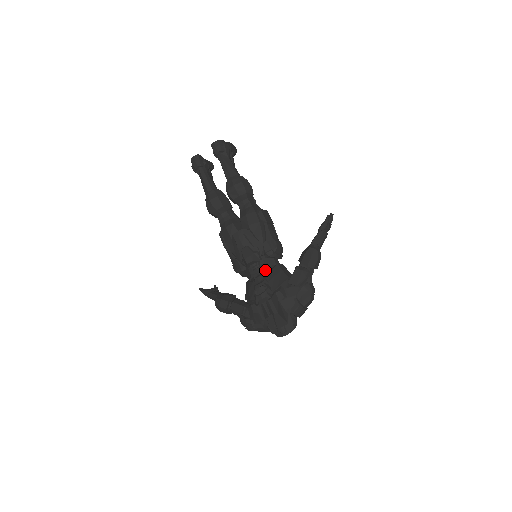
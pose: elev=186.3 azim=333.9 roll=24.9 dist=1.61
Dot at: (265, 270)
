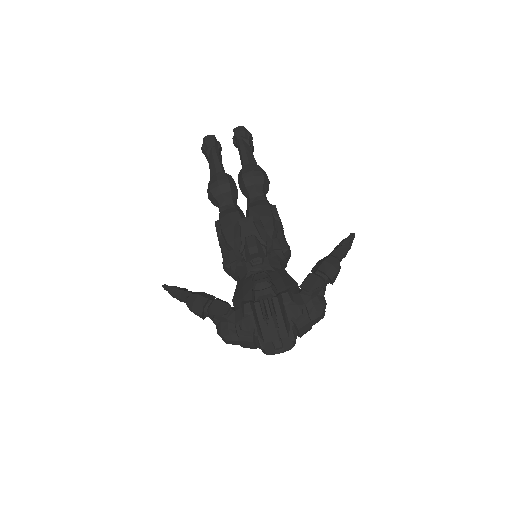
Dot at: (269, 269)
